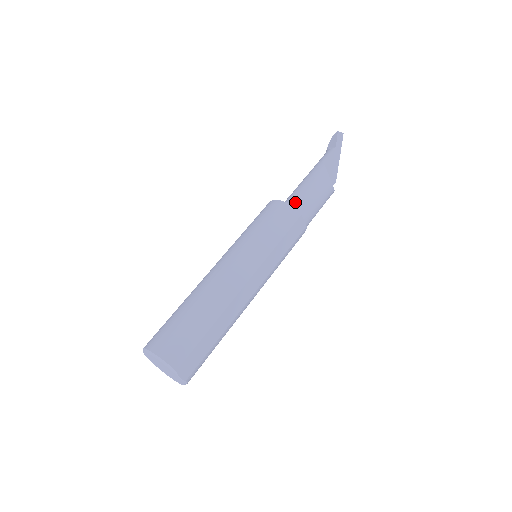
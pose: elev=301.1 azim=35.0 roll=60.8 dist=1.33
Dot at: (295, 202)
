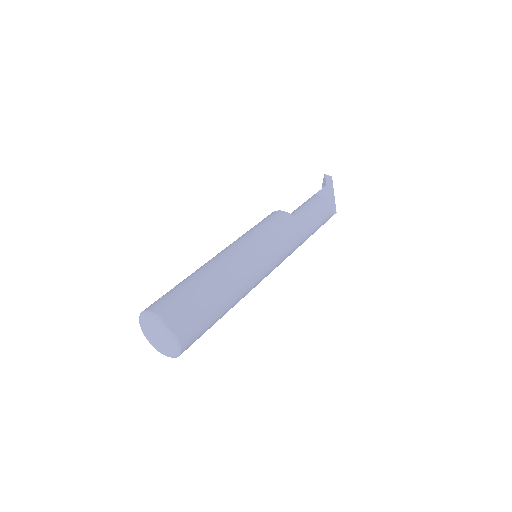
Dot at: occluded
